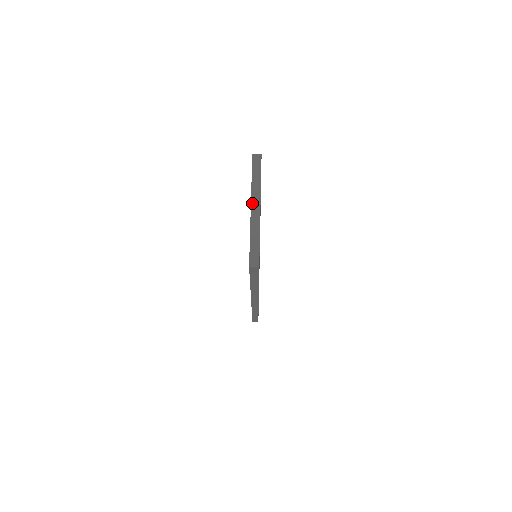
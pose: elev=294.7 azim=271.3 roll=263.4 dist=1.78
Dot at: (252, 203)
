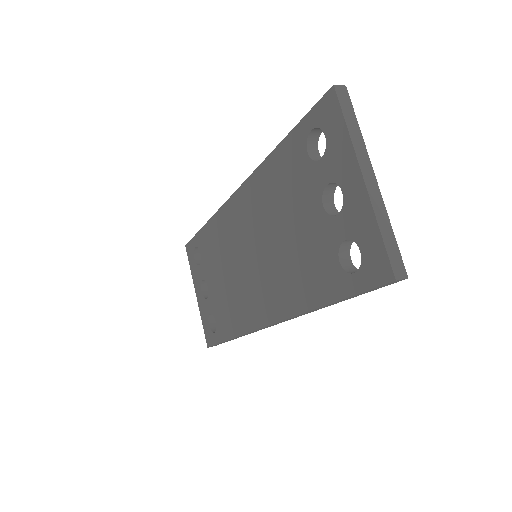
Dot at: (362, 169)
